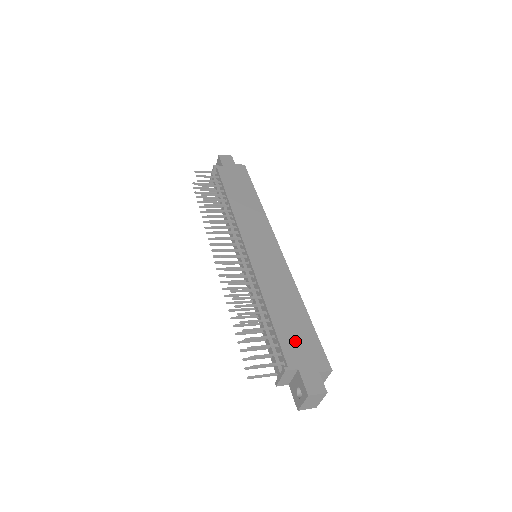
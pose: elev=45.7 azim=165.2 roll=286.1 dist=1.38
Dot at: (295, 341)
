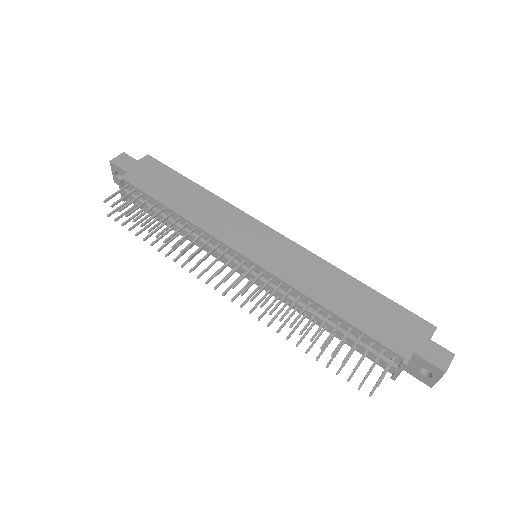
Dot at: (384, 325)
